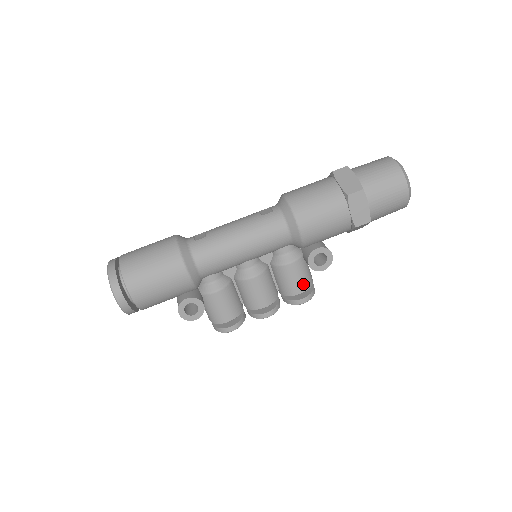
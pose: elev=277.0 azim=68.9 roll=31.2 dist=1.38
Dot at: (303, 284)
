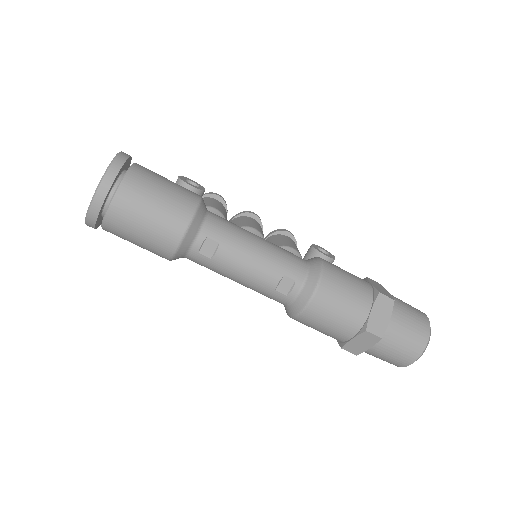
Dot at: occluded
